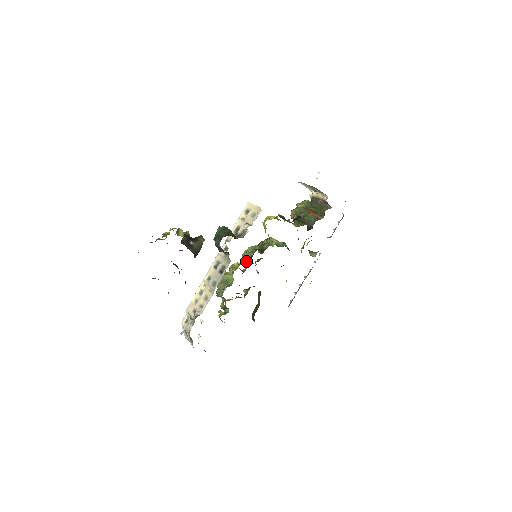
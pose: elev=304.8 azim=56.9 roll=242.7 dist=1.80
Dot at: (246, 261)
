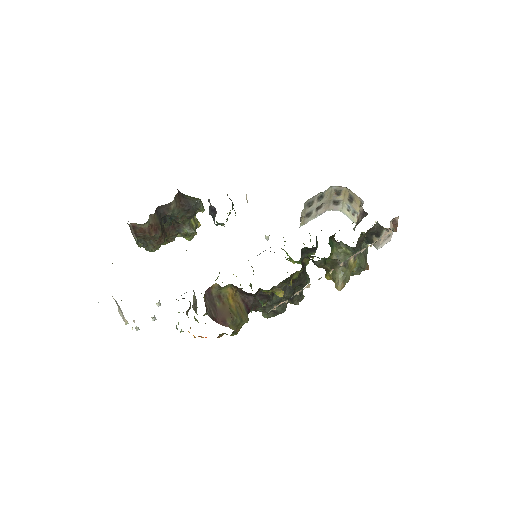
Dot at: occluded
